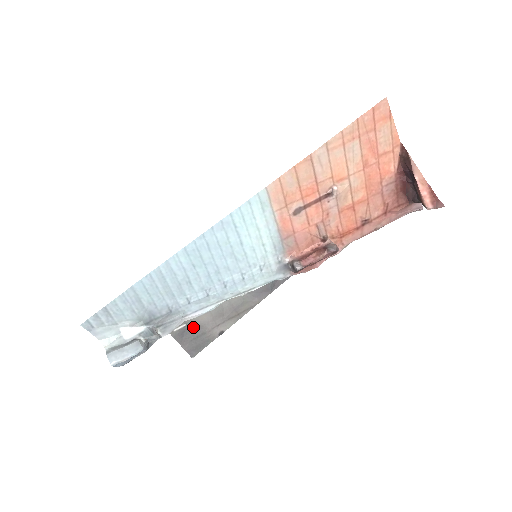
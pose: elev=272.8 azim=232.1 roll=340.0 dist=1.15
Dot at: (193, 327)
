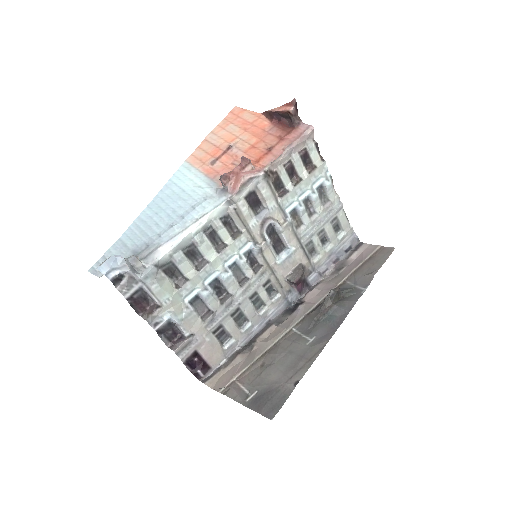
Dot at: (265, 390)
